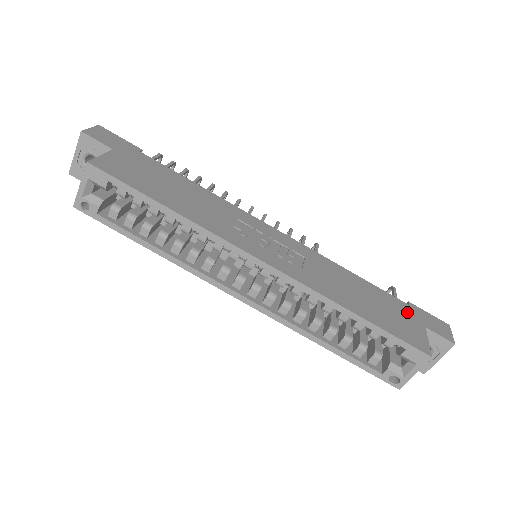
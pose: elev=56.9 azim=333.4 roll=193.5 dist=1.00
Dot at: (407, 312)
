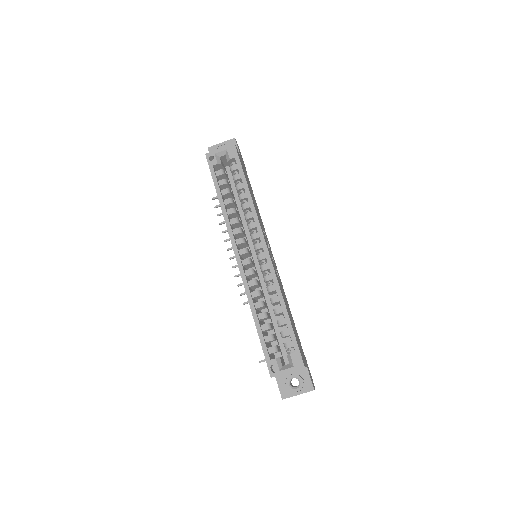
Dot at: occluded
